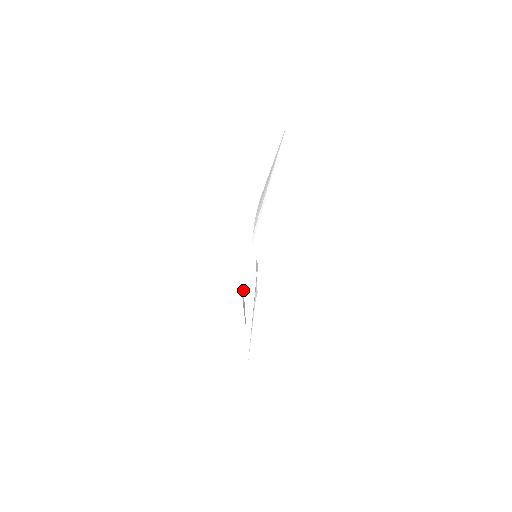
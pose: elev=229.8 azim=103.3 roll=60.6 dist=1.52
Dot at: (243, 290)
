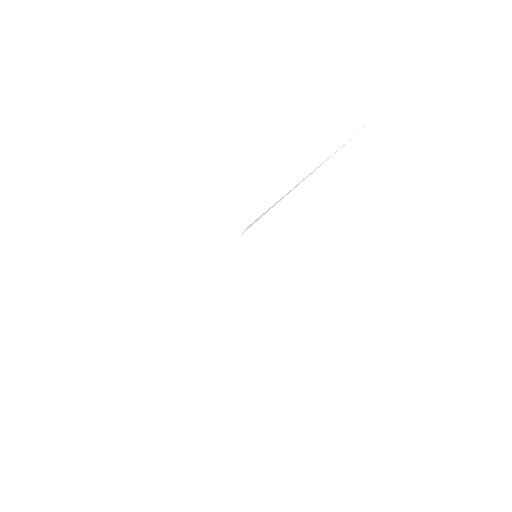
Dot at: occluded
